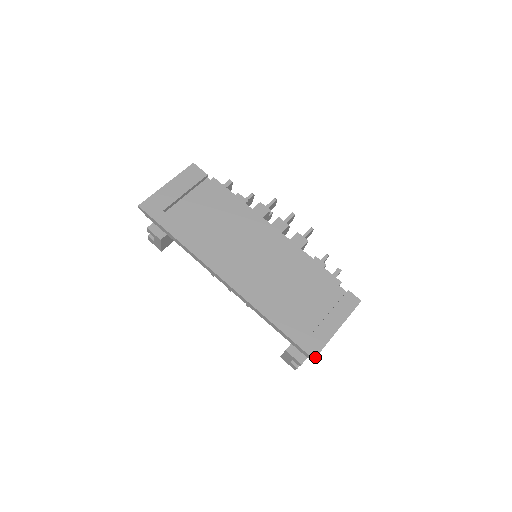
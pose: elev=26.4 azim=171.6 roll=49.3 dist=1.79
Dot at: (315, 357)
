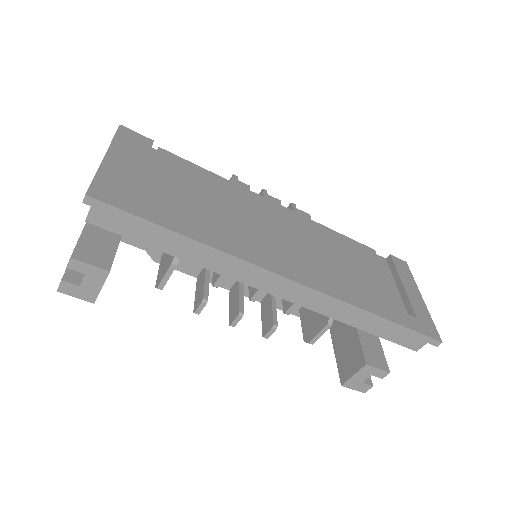
Dot at: (440, 339)
